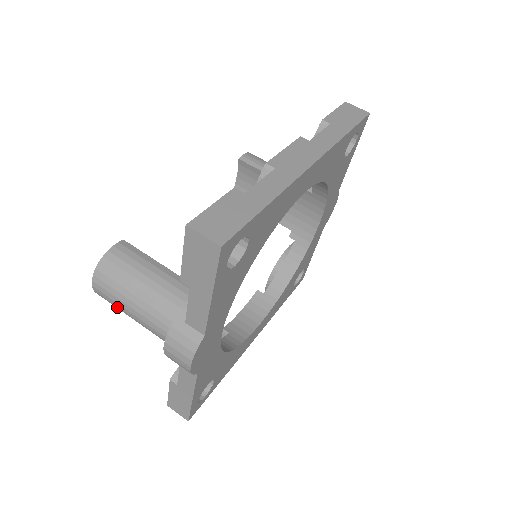
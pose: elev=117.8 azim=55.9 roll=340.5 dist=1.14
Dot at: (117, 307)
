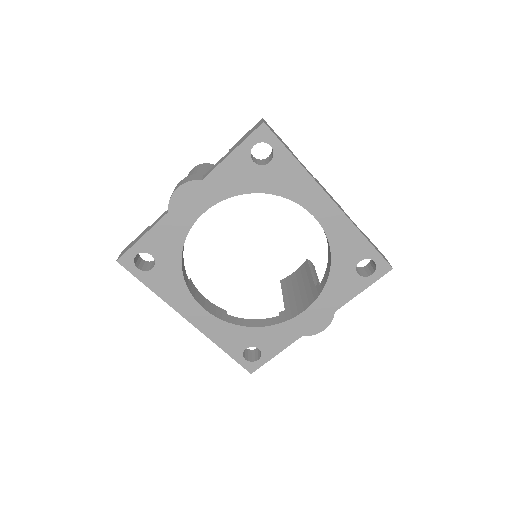
Dot at: occluded
